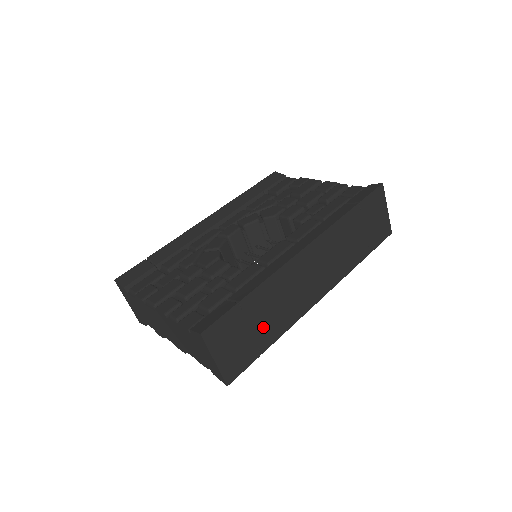
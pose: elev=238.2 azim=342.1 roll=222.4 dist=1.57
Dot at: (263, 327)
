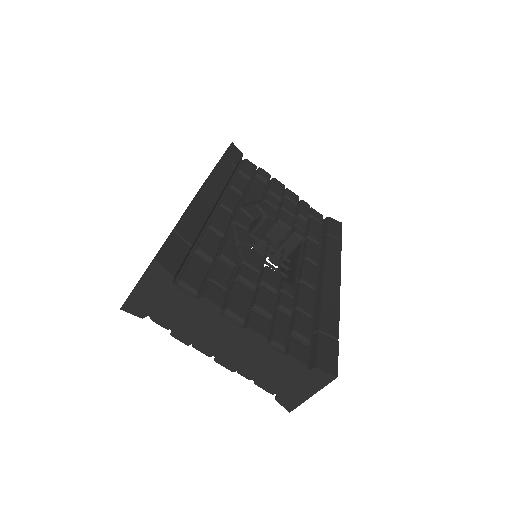
Dot at: occluded
